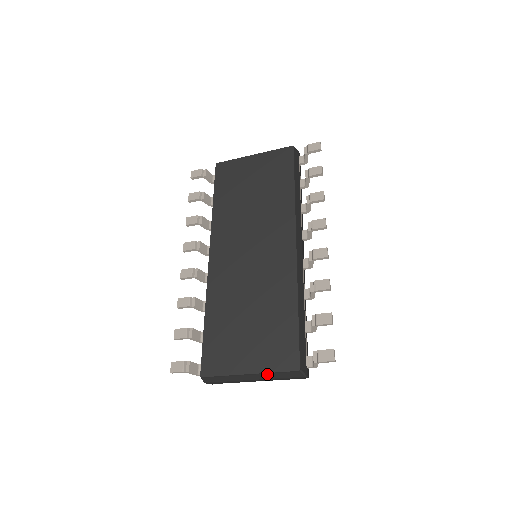
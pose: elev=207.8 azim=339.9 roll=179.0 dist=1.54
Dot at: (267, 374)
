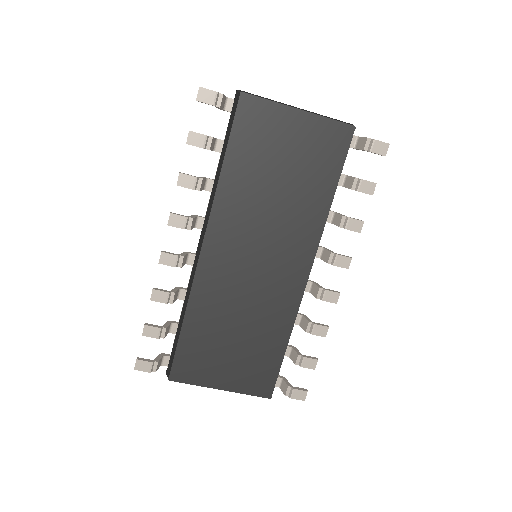
Dot at: (238, 391)
